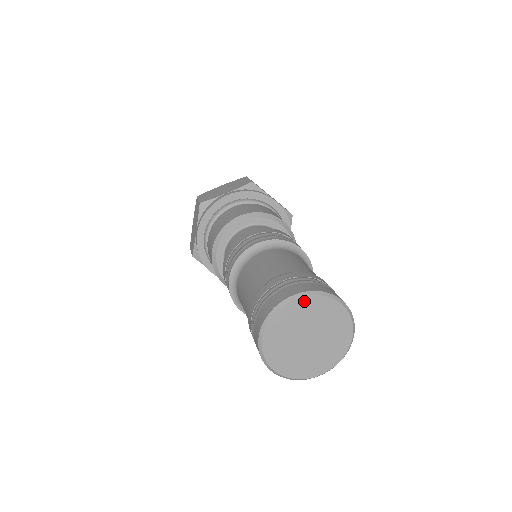
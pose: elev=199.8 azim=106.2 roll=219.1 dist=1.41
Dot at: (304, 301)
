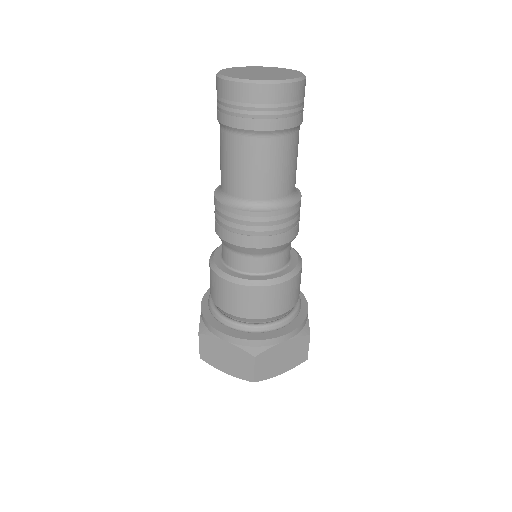
Dot at: (249, 67)
